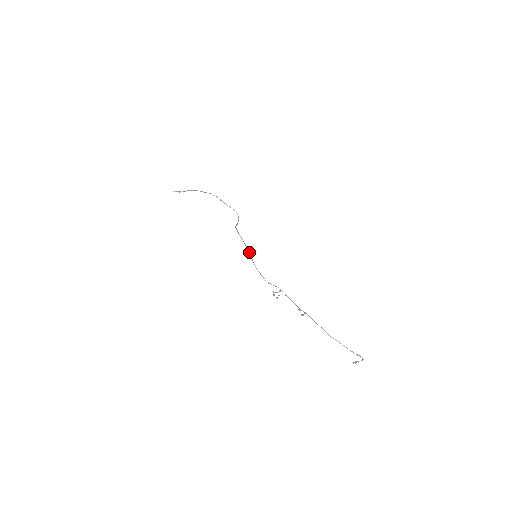
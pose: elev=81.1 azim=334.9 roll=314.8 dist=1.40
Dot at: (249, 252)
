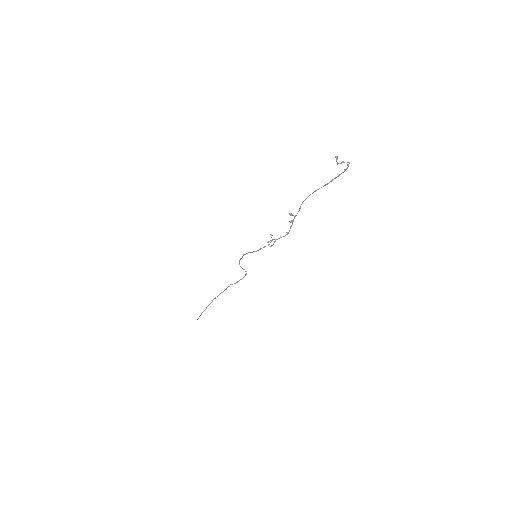
Dot at: occluded
